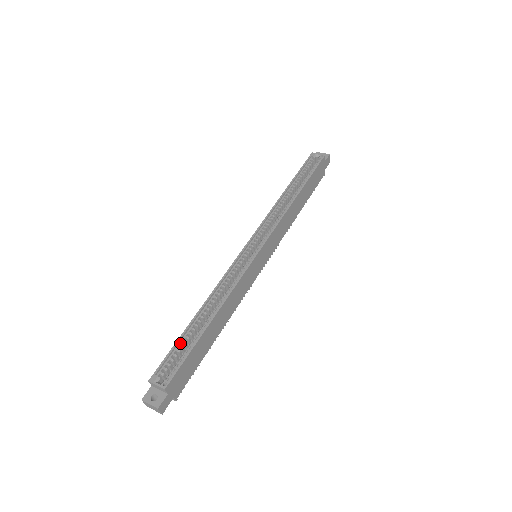
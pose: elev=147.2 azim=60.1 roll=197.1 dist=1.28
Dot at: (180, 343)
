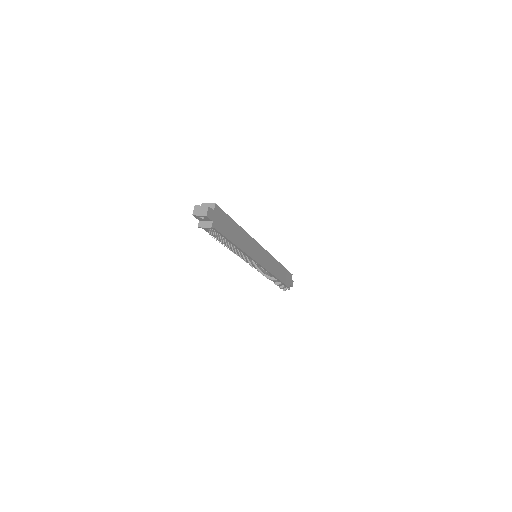
Dot at: occluded
